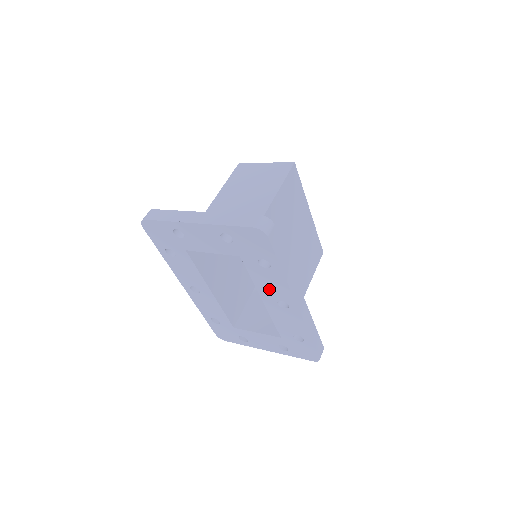
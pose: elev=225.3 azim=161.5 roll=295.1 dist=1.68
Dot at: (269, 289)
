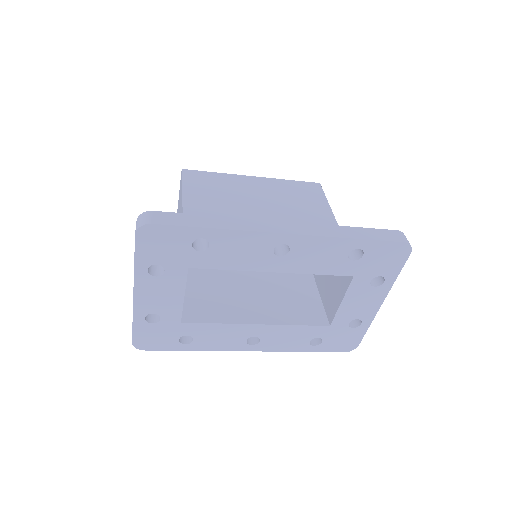
Dot at: (250, 256)
